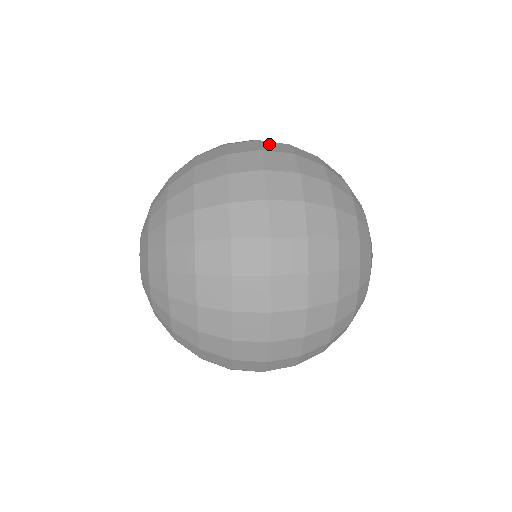
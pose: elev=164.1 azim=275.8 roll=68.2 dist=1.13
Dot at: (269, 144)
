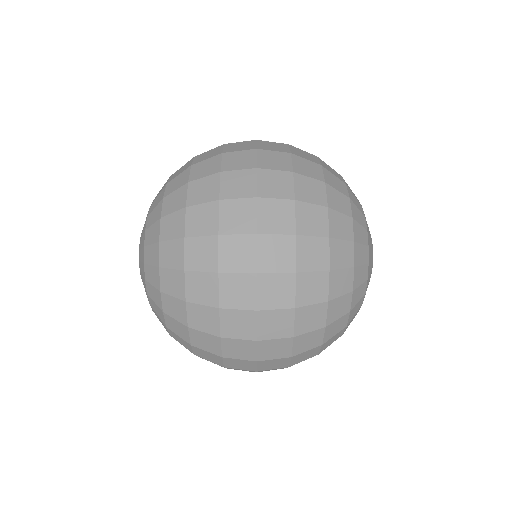
Dot at: (269, 178)
